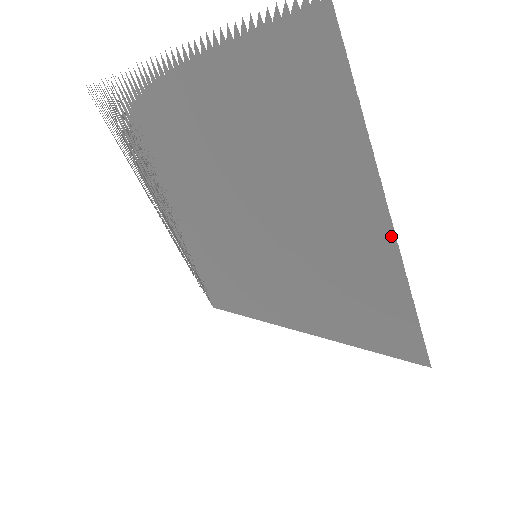
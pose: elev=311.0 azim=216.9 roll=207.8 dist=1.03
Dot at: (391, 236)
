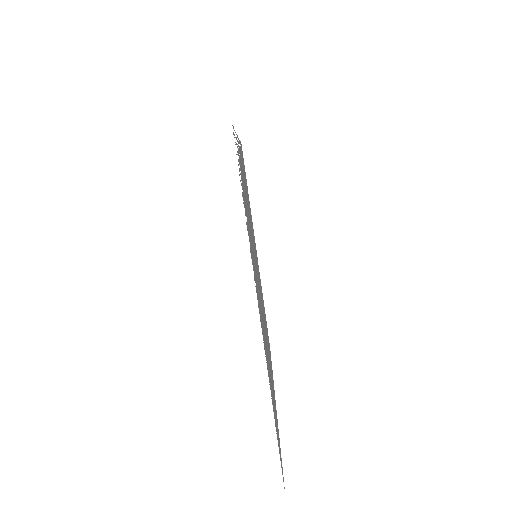
Dot at: occluded
